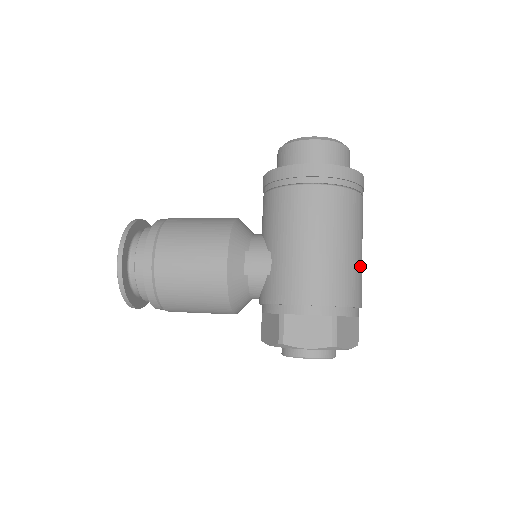
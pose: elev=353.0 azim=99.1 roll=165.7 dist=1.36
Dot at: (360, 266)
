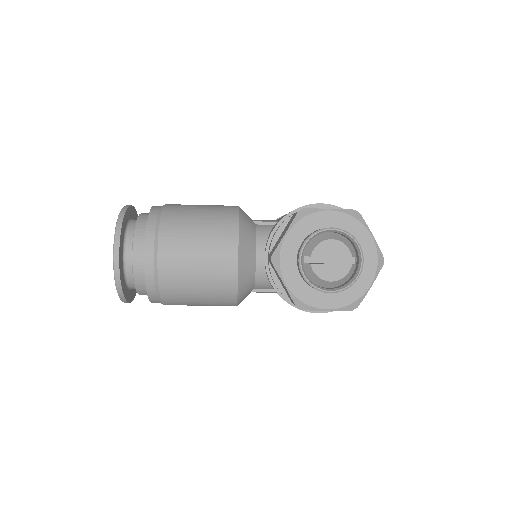
Dot at: occluded
